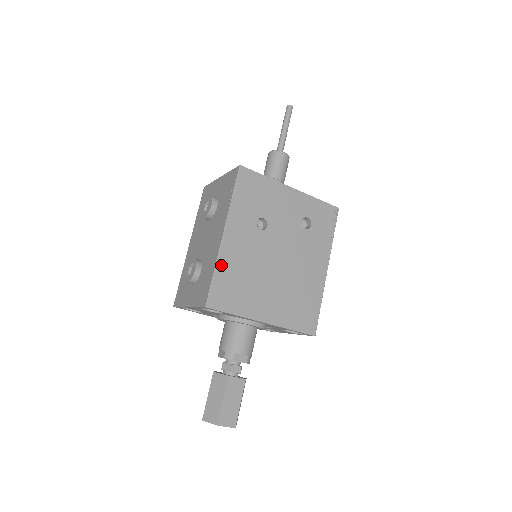
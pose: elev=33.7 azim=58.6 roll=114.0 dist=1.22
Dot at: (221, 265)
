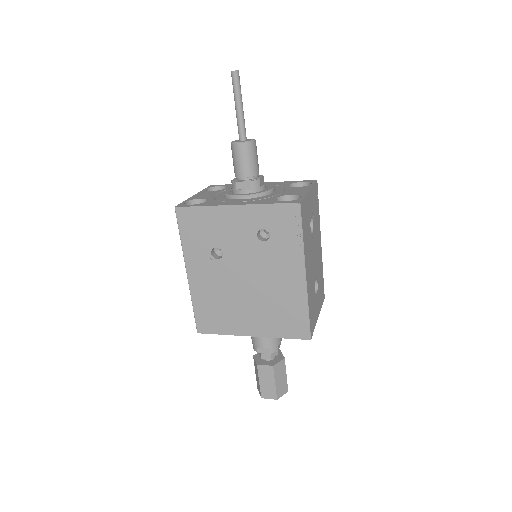
Dot at: (195, 299)
